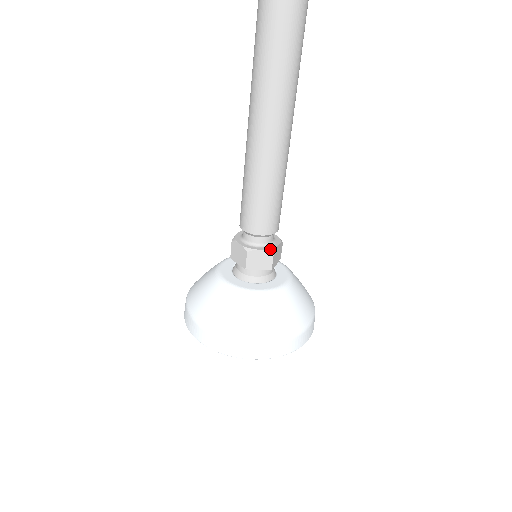
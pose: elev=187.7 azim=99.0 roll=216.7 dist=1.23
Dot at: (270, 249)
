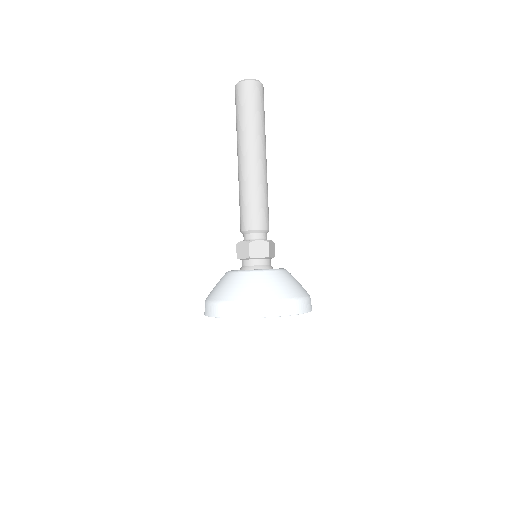
Dot at: (248, 241)
